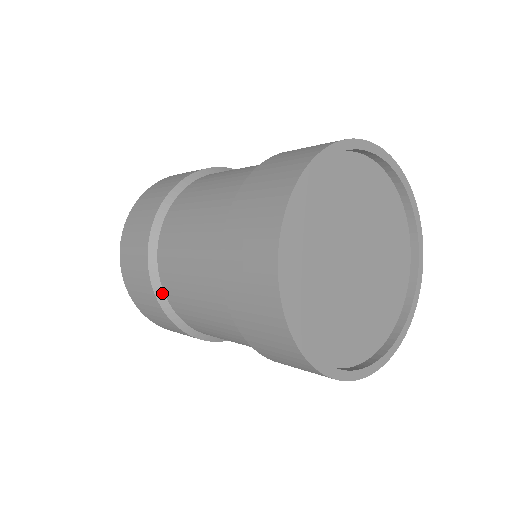
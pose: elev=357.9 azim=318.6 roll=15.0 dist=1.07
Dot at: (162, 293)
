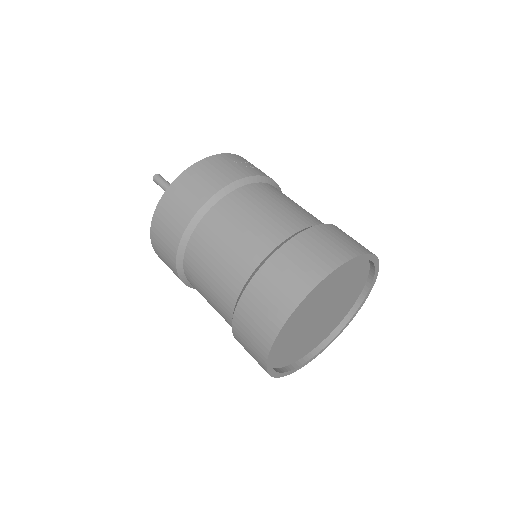
Dot at: occluded
